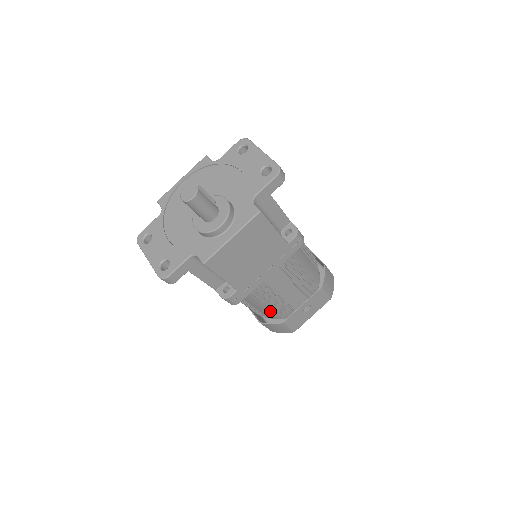
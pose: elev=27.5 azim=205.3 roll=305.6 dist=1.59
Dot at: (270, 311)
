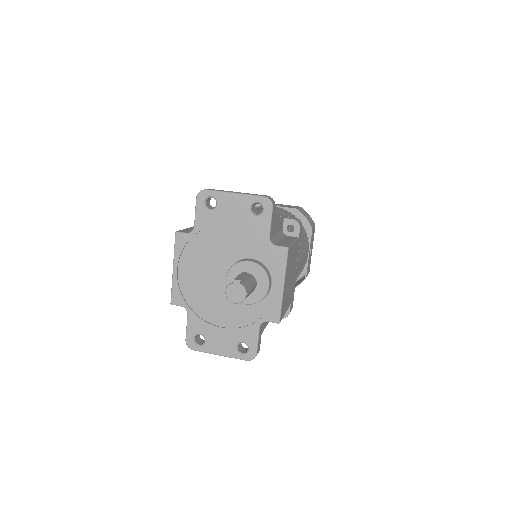
Dot at: occluded
